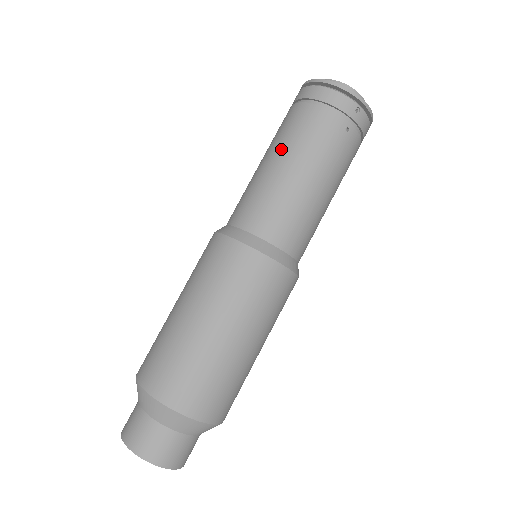
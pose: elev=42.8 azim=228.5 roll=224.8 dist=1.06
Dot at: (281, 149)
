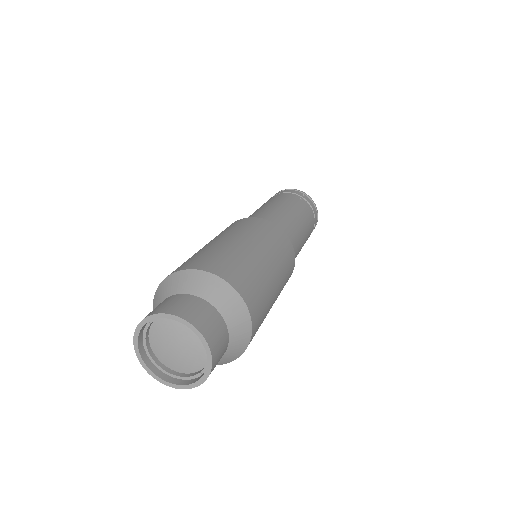
Dot at: occluded
